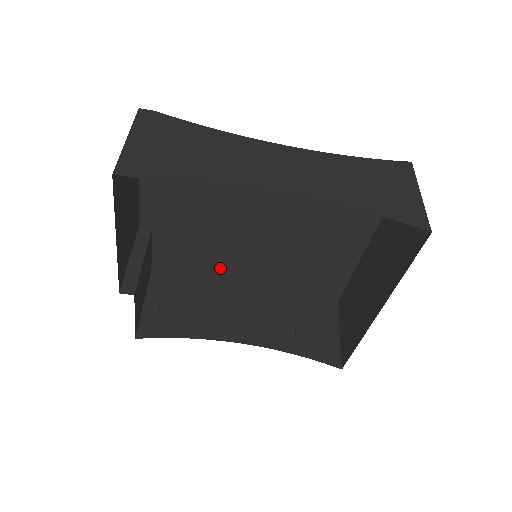
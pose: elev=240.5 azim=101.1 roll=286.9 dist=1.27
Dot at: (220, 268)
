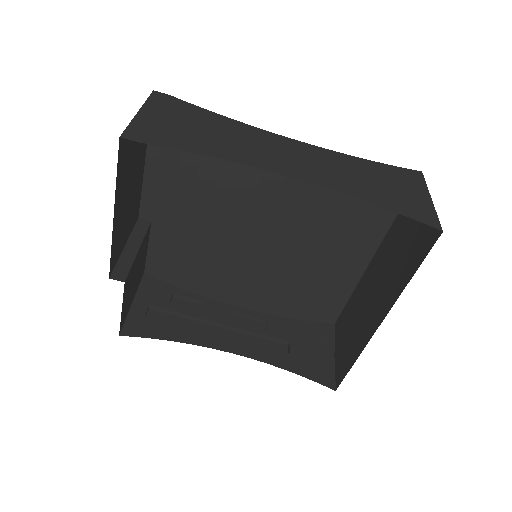
Dot at: (216, 273)
